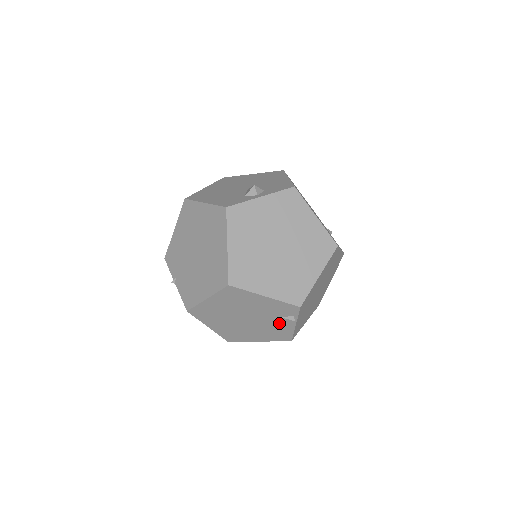
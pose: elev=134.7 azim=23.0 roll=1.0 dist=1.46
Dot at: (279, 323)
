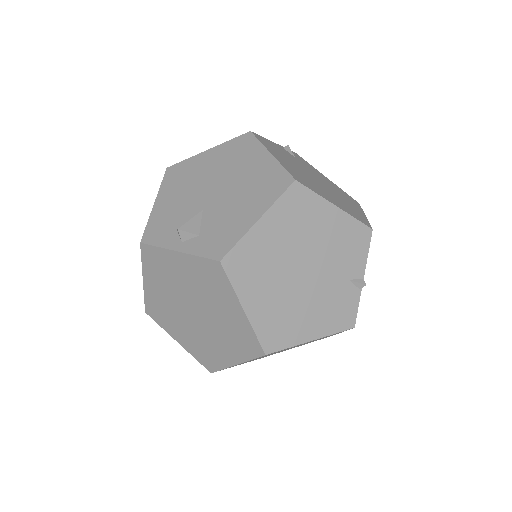
Dot at: occluded
